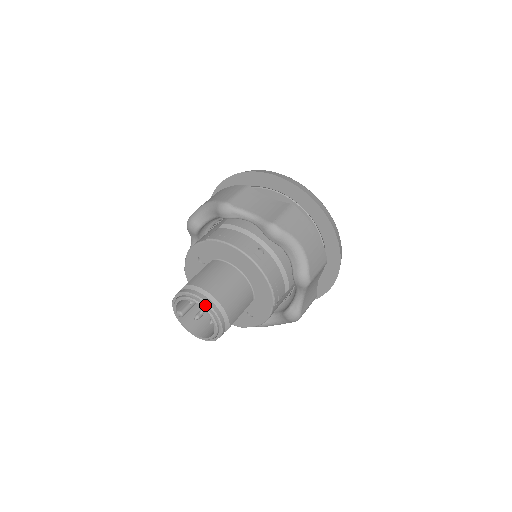
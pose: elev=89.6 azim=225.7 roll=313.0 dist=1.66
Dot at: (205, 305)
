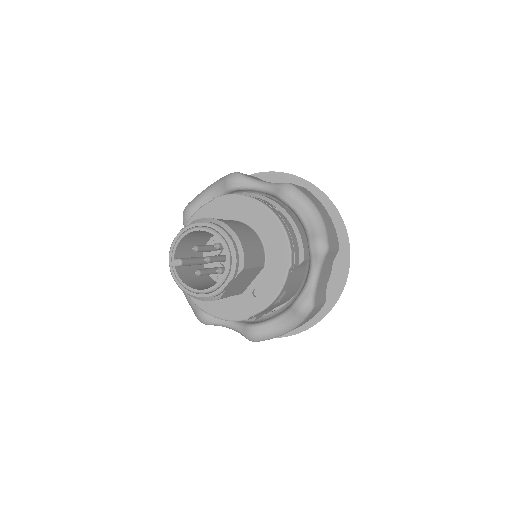
Dot at: (218, 232)
